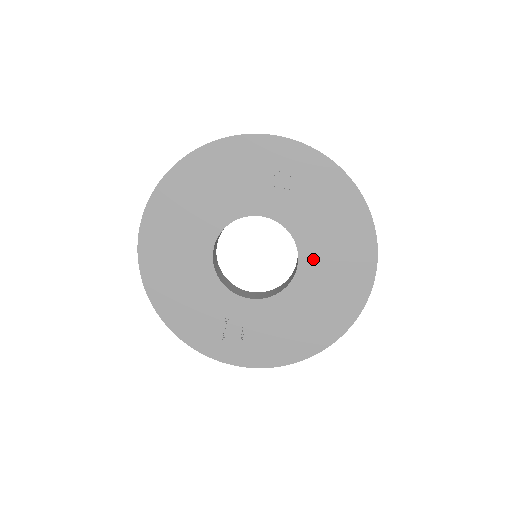
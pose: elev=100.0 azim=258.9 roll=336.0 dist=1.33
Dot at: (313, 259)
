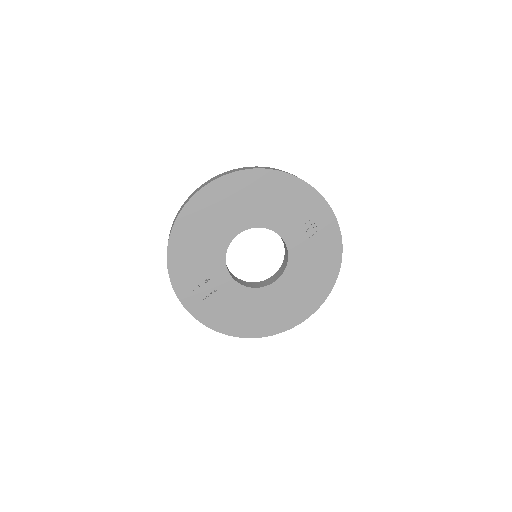
Dot at: (287, 284)
